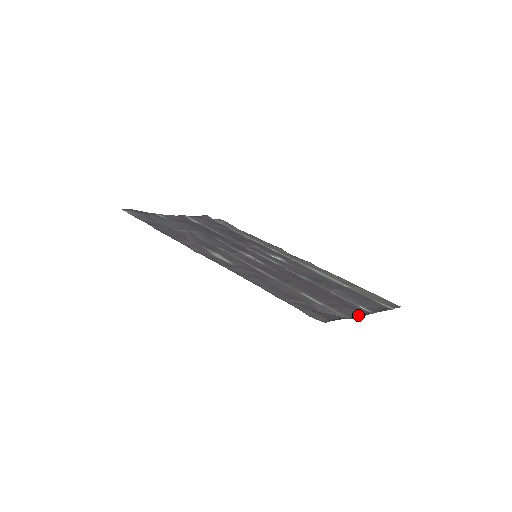
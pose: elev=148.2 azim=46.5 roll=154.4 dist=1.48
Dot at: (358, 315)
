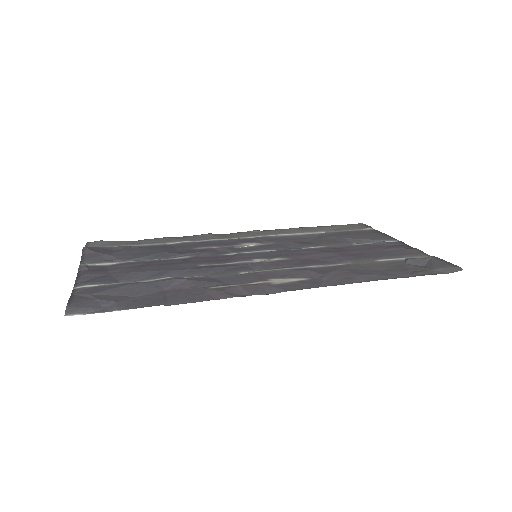
Dot at: (416, 249)
